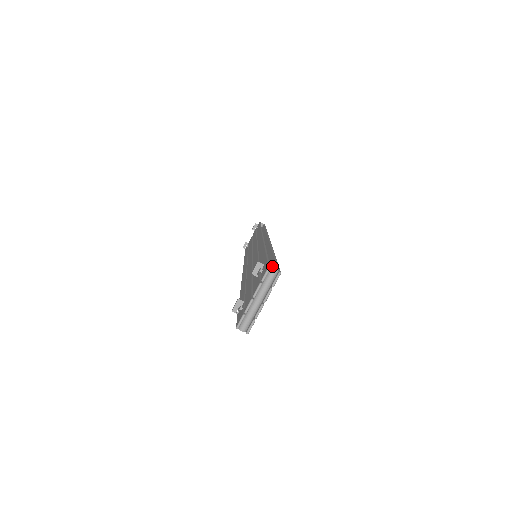
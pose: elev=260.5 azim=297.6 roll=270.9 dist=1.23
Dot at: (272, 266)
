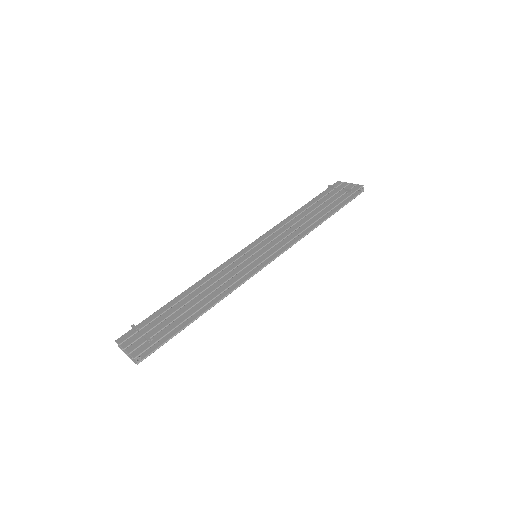
Dot at: (169, 336)
